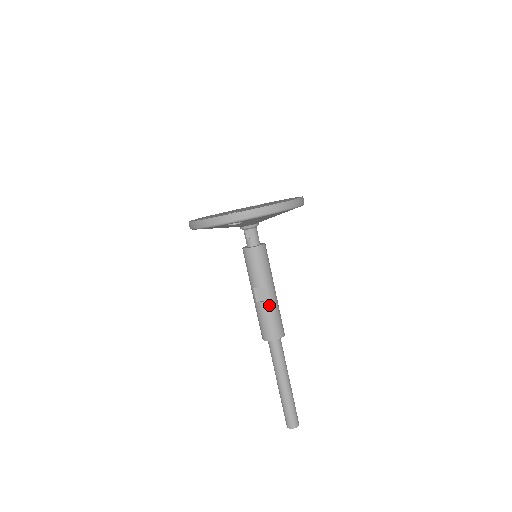
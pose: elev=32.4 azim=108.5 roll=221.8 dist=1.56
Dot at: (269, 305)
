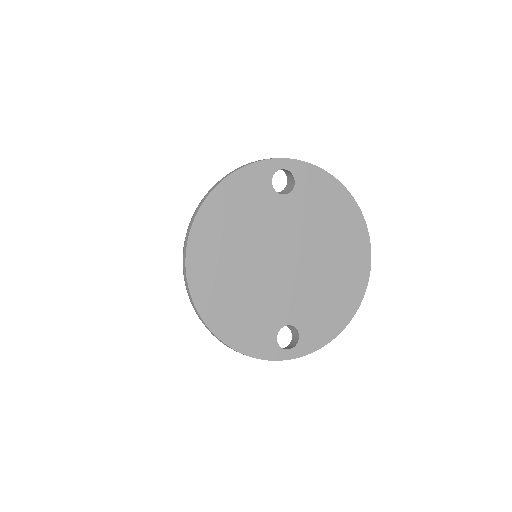
Dot at: occluded
